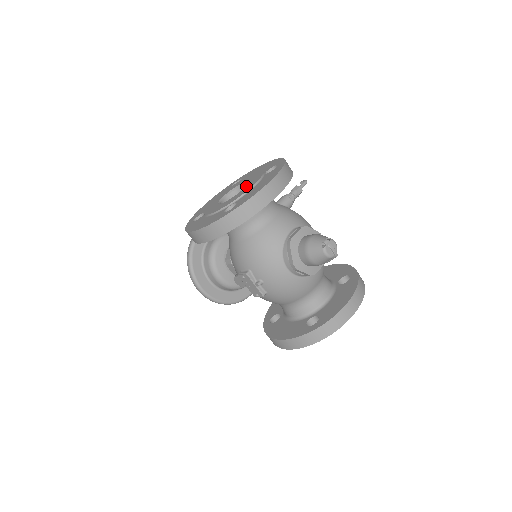
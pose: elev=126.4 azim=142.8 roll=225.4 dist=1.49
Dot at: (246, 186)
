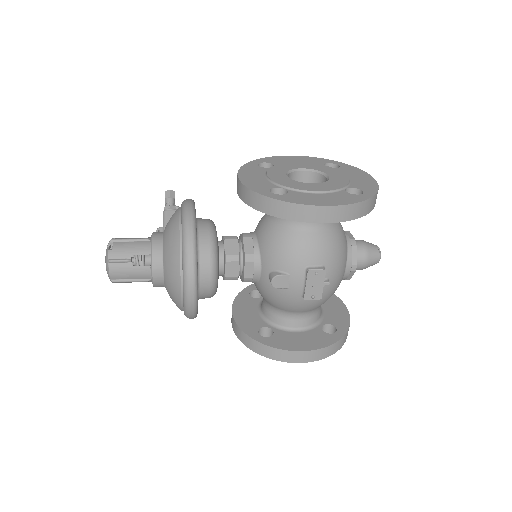
Dot at: (329, 173)
